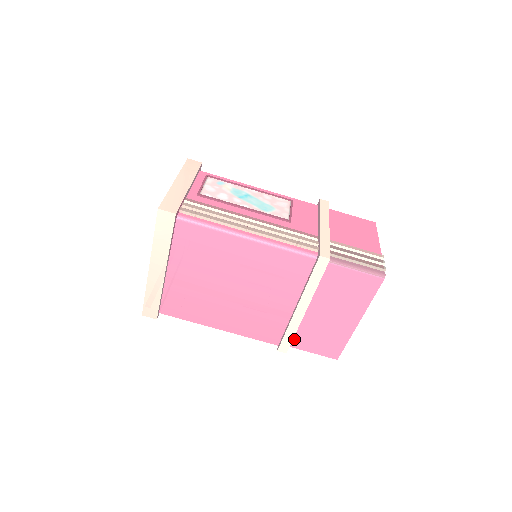
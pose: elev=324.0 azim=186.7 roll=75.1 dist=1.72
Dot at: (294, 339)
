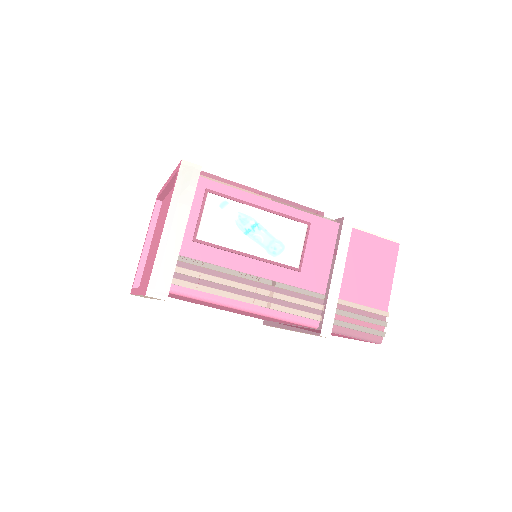
Dot at: occluded
